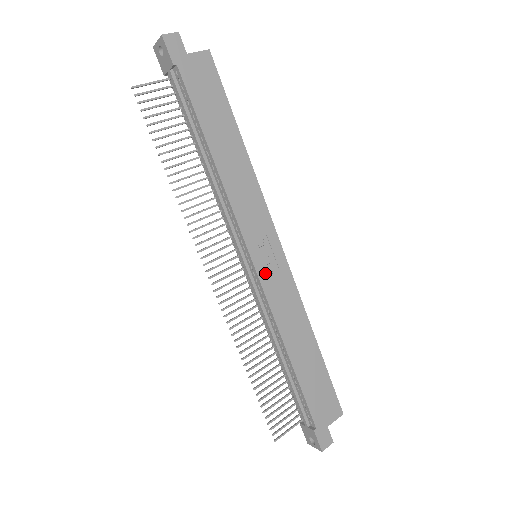
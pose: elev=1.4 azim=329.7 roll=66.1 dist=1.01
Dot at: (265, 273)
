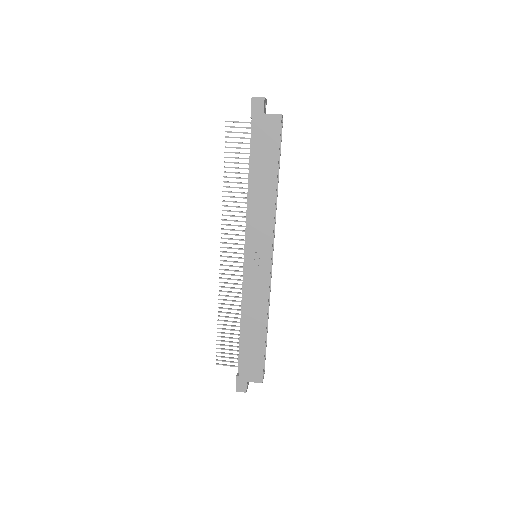
Dot at: (251, 269)
